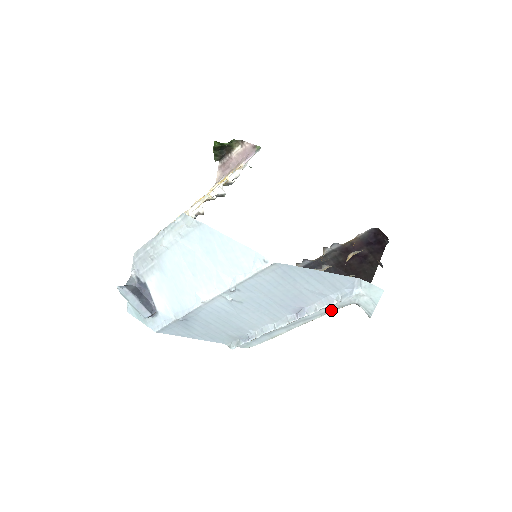
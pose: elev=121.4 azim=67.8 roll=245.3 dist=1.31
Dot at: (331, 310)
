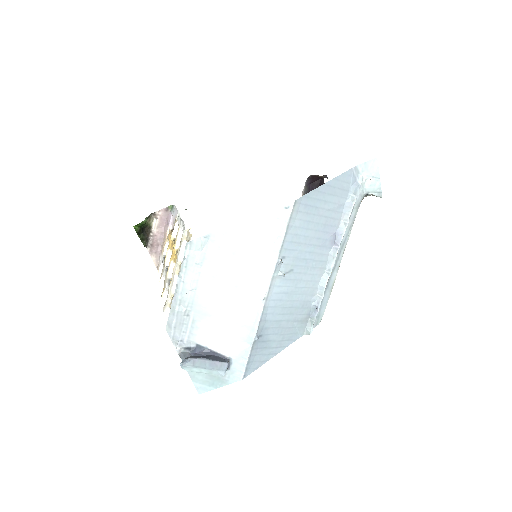
Dot at: (354, 217)
